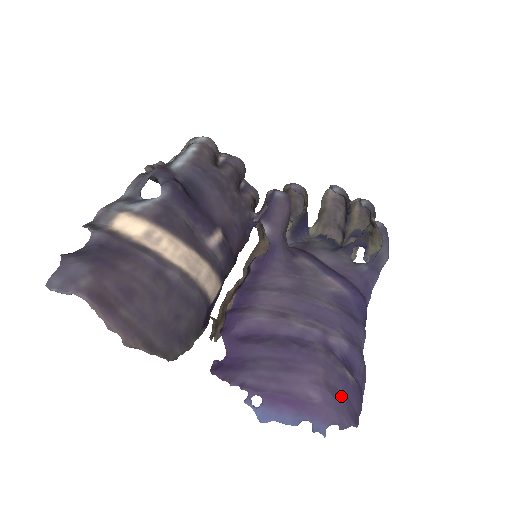
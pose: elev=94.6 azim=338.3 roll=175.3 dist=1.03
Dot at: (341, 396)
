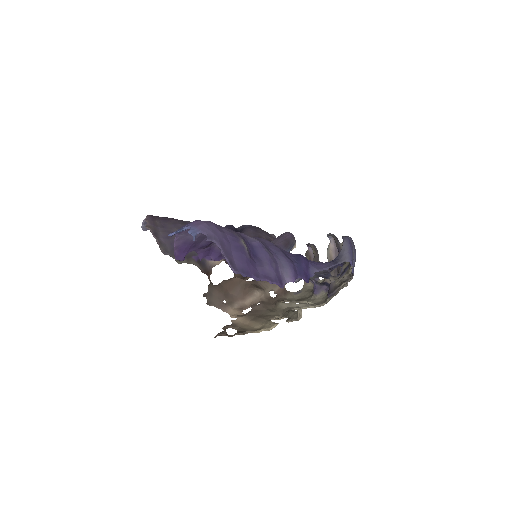
Dot at: (222, 232)
